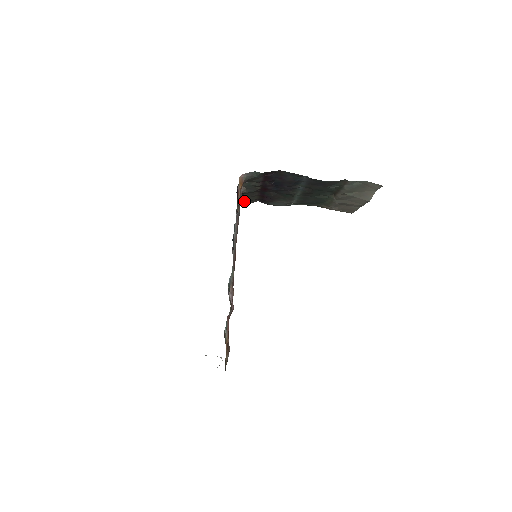
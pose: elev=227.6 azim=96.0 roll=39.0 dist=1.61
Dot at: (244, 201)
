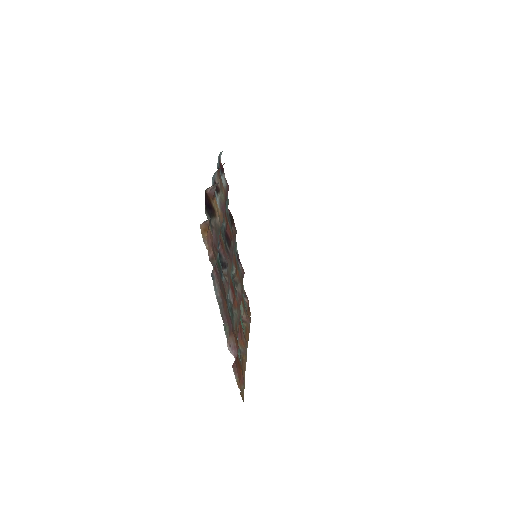
Dot at: occluded
